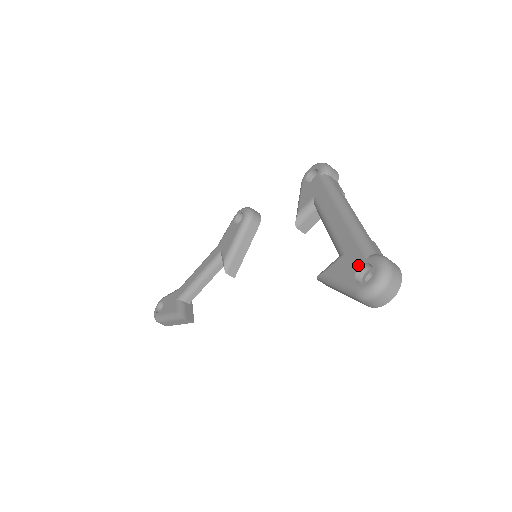
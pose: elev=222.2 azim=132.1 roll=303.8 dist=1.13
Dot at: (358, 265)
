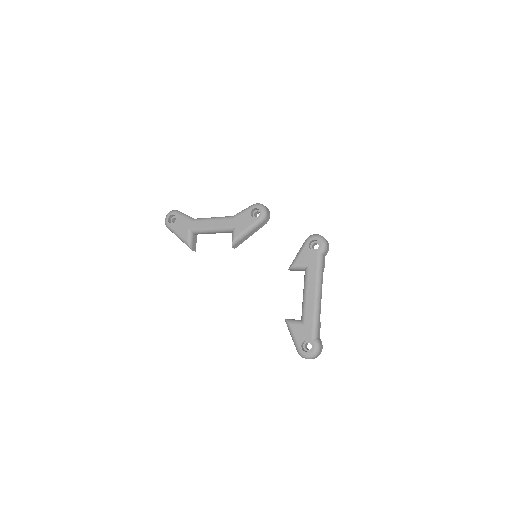
Dot at: (307, 339)
